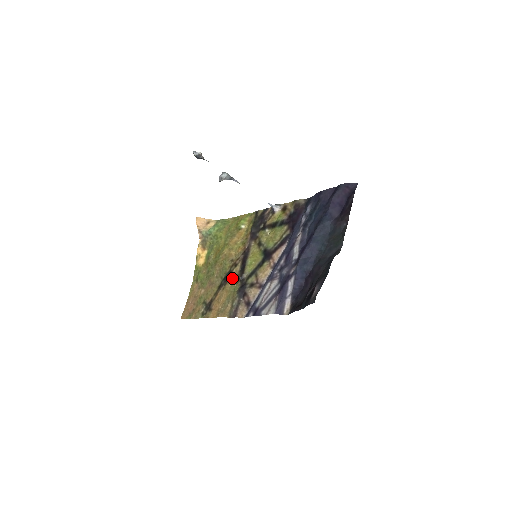
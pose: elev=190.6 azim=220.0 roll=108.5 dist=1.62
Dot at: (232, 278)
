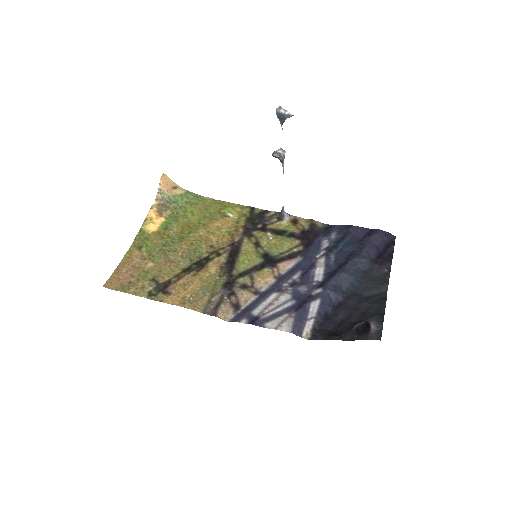
Dot at: (212, 267)
